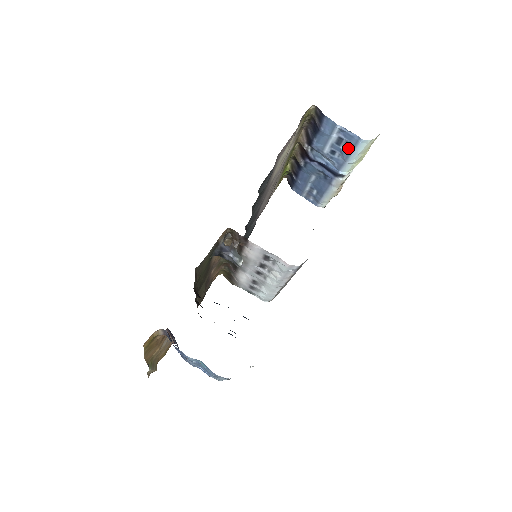
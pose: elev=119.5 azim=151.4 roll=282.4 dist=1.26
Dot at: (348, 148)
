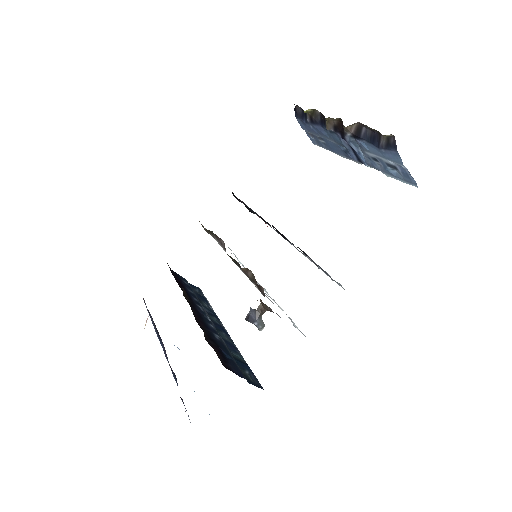
Dot at: (395, 173)
